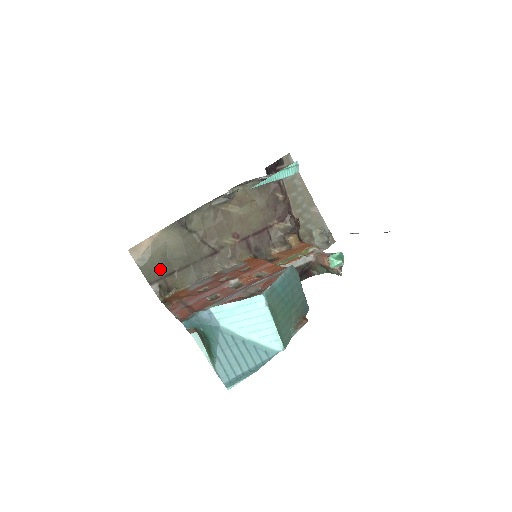
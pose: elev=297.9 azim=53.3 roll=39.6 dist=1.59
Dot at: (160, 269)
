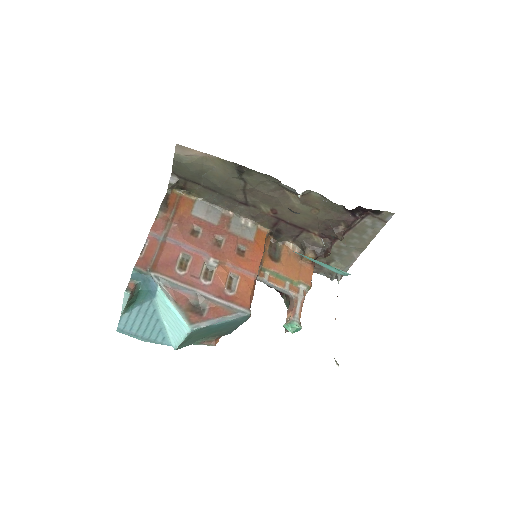
Dot at: (190, 174)
